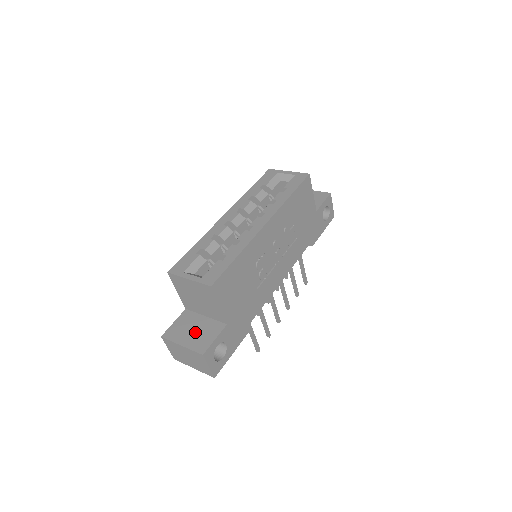
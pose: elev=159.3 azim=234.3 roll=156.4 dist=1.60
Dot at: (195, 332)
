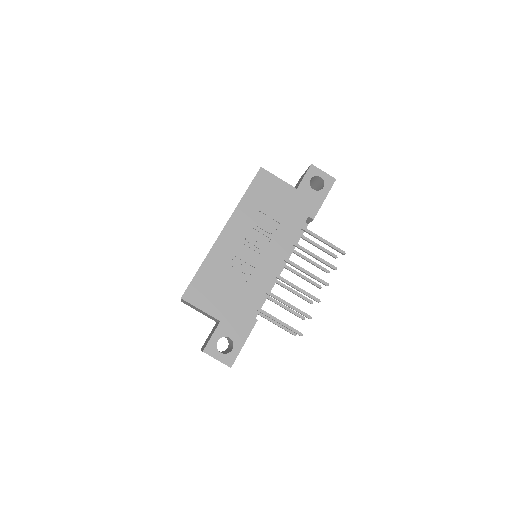
Dot at: (209, 337)
